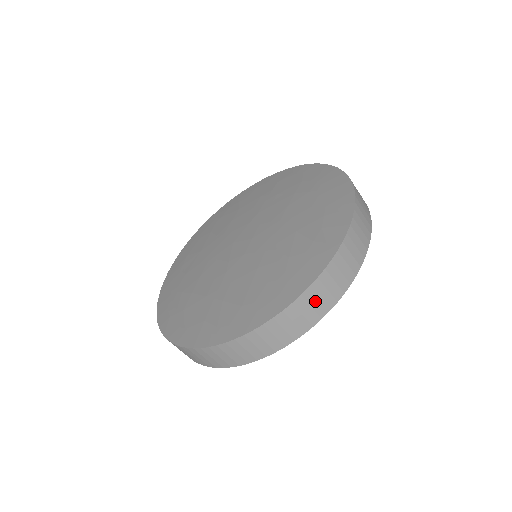
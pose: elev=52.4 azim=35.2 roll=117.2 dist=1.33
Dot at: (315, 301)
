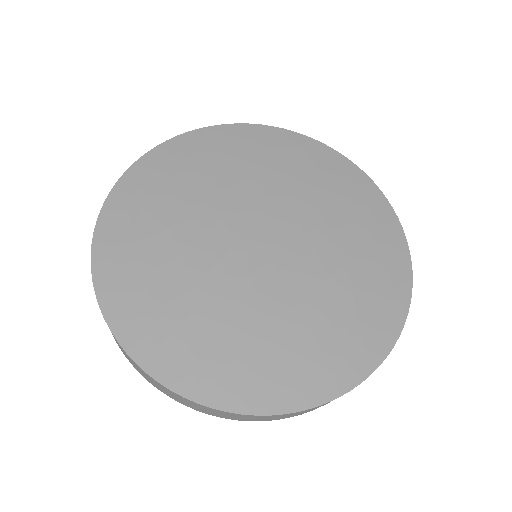
Dot at: occluded
